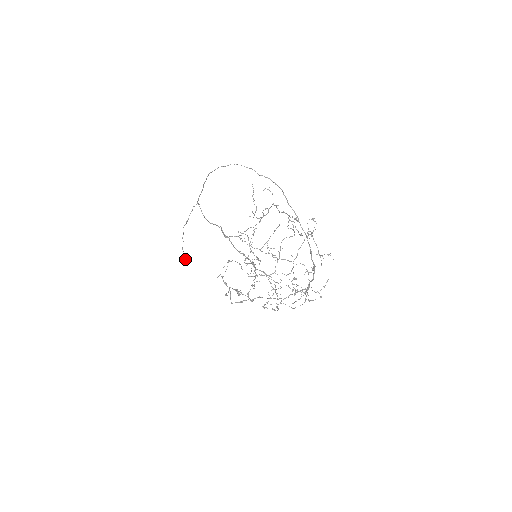
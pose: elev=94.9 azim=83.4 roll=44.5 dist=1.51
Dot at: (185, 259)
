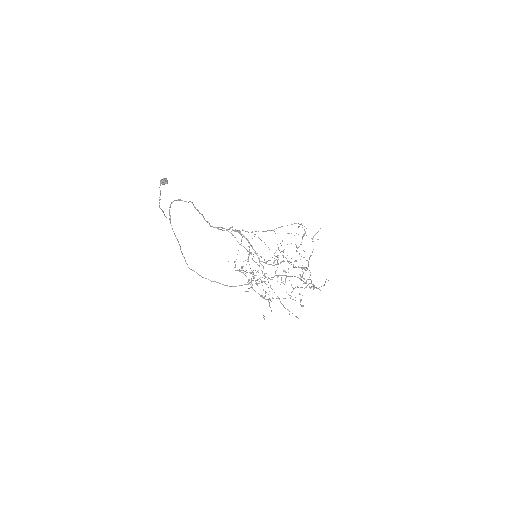
Dot at: (164, 182)
